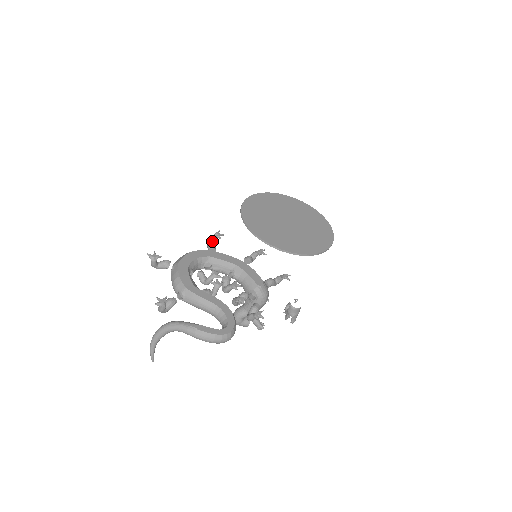
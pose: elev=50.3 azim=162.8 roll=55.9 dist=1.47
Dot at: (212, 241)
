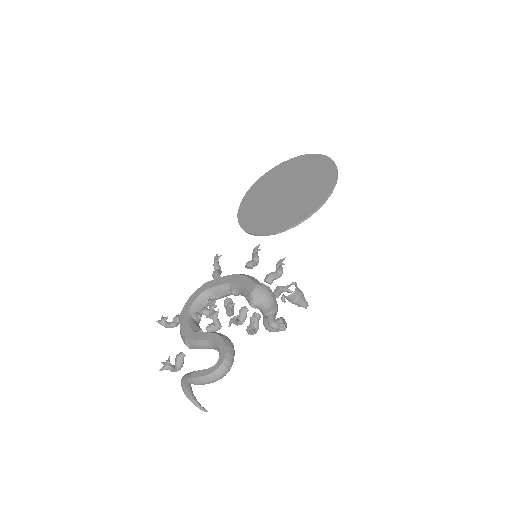
Dot at: (216, 268)
